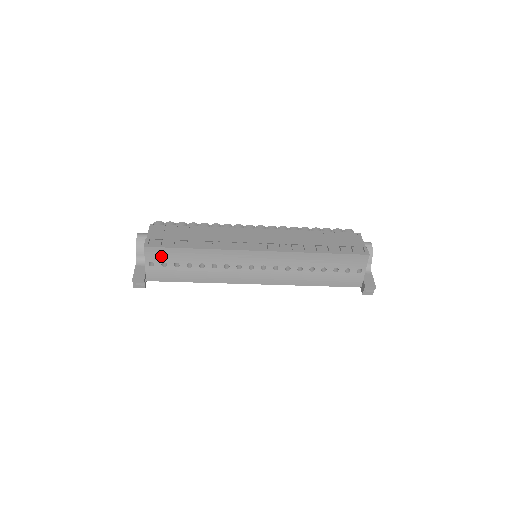
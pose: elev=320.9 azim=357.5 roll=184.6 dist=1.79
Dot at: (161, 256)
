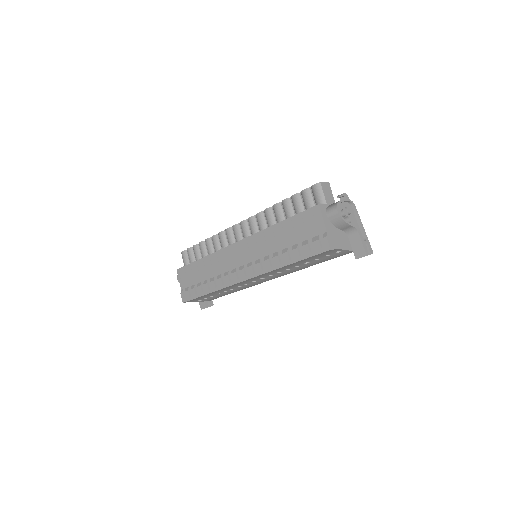
Dot at: (198, 299)
